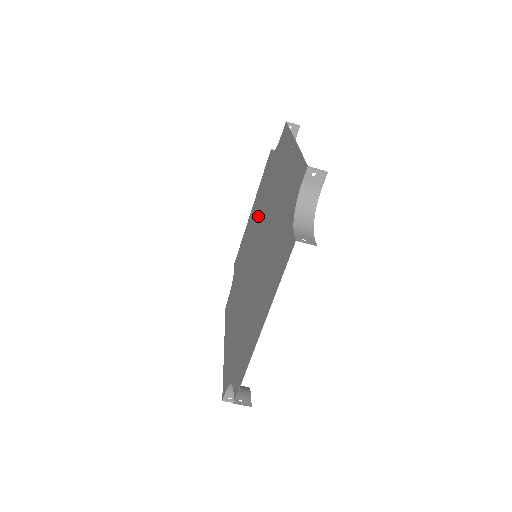
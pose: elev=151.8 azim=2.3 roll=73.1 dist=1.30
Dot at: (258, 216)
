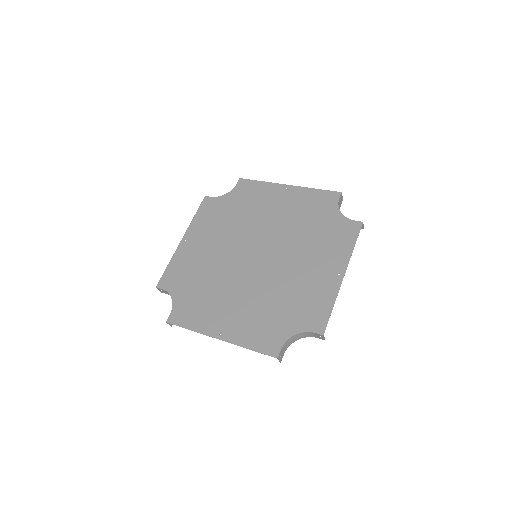
Dot at: (284, 223)
